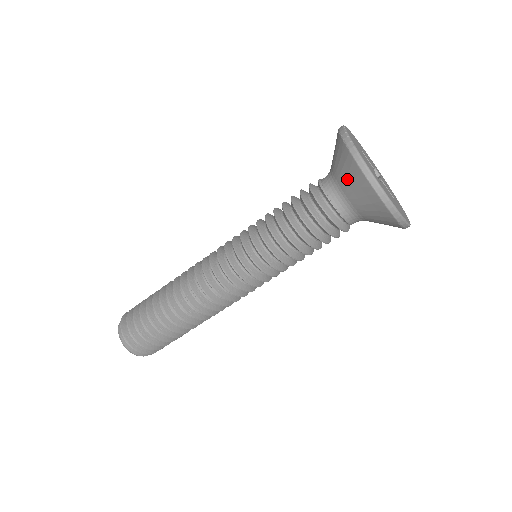
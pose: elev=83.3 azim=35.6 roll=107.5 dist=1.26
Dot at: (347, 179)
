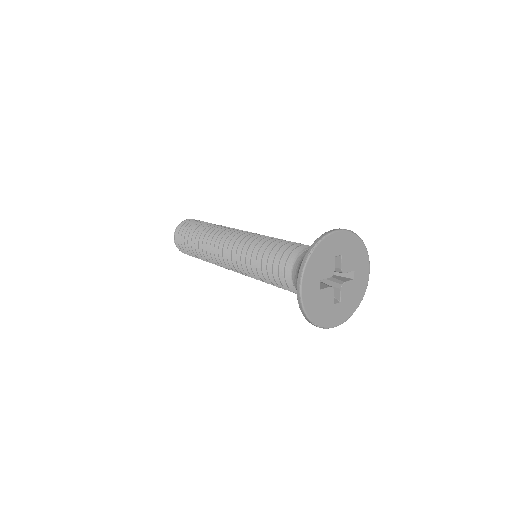
Dot at: occluded
